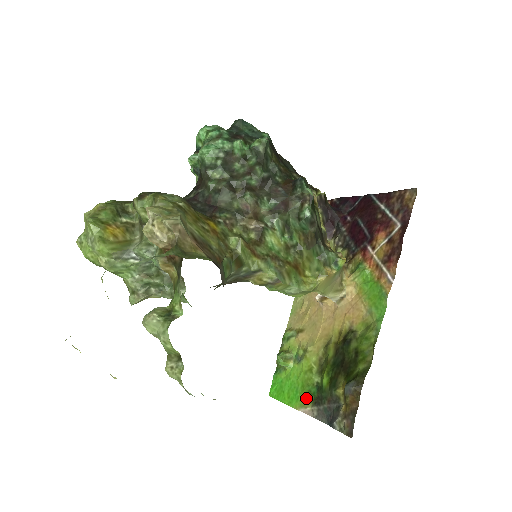
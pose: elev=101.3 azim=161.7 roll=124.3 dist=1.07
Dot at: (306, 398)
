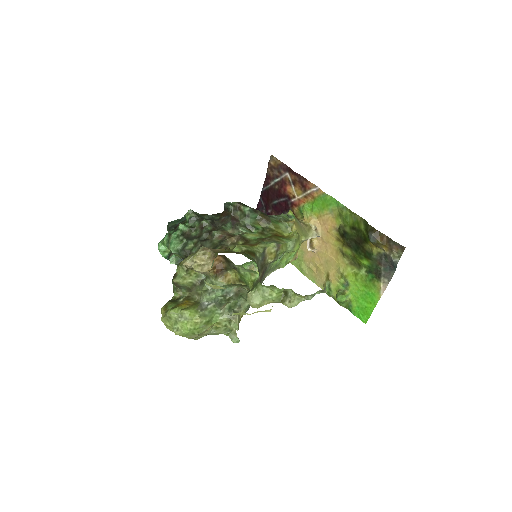
Dot at: (374, 285)
